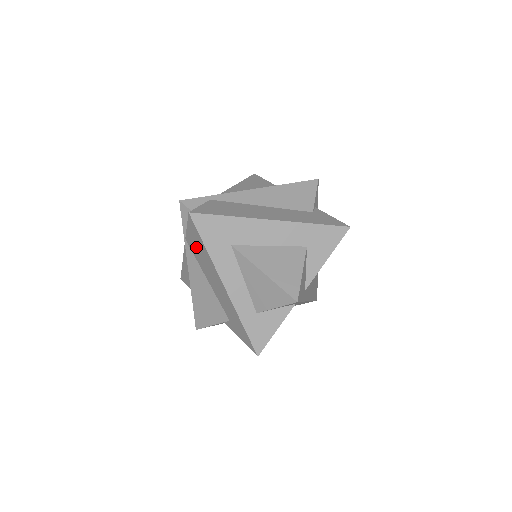
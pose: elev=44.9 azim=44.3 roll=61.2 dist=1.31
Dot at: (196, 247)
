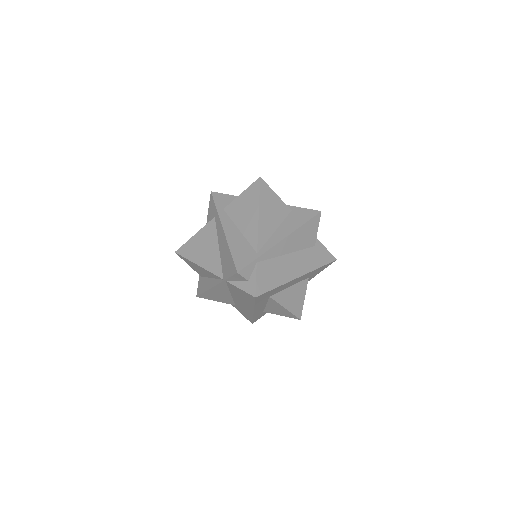
Dot at: (239, 293)
